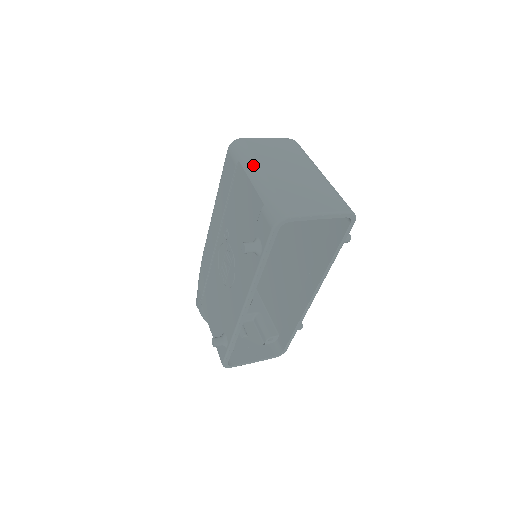
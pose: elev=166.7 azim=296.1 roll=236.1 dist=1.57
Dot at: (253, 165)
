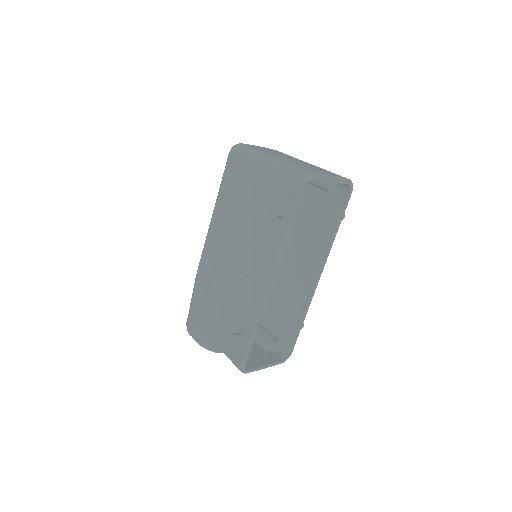
Dot at: (262, 154)
